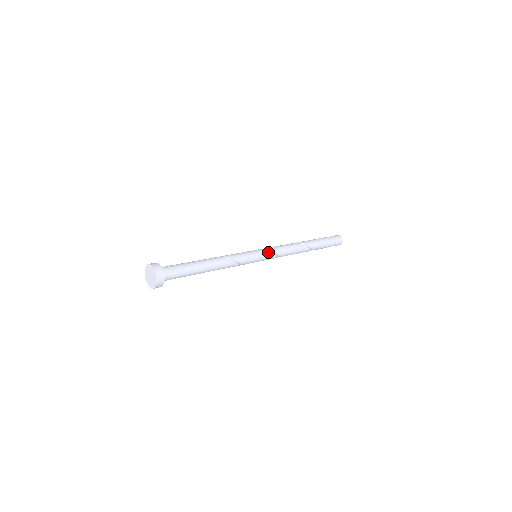
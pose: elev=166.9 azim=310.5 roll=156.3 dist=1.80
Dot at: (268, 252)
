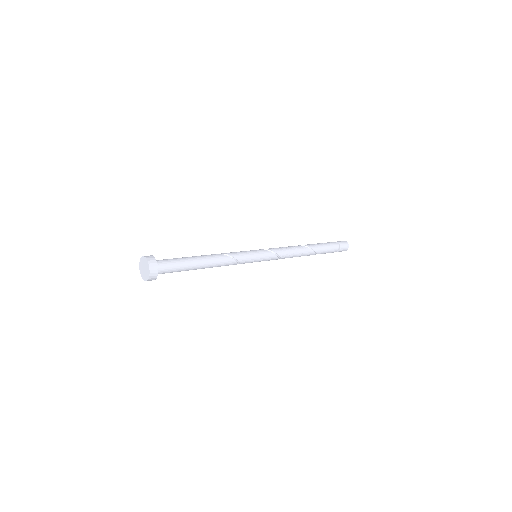
Dot at: (268, 251)
